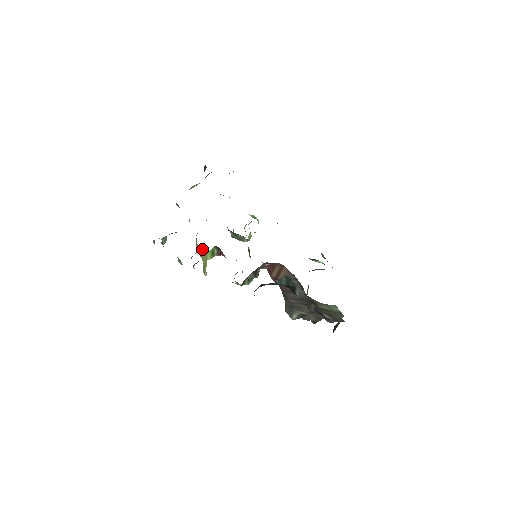
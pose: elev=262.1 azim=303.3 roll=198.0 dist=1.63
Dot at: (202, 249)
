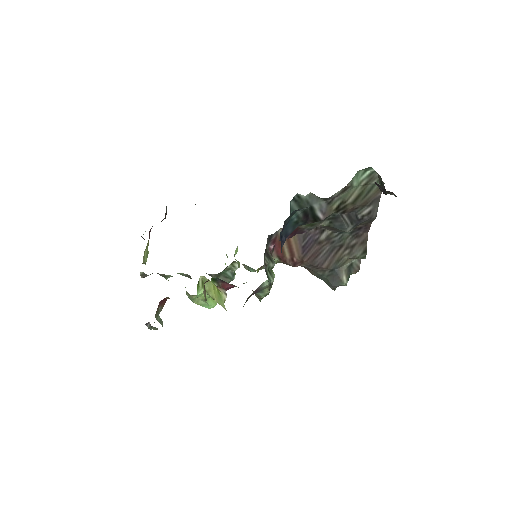
Dot at: (199, 278)
